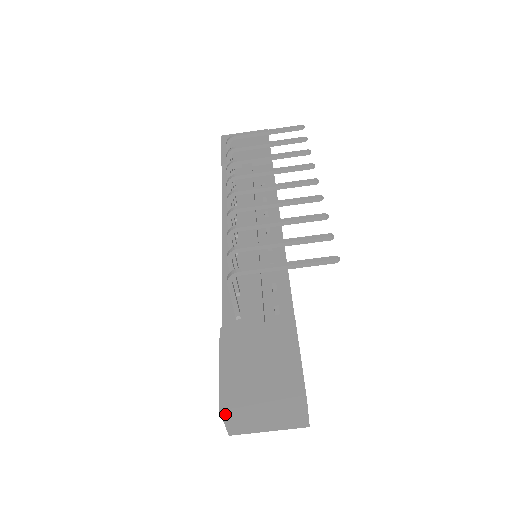
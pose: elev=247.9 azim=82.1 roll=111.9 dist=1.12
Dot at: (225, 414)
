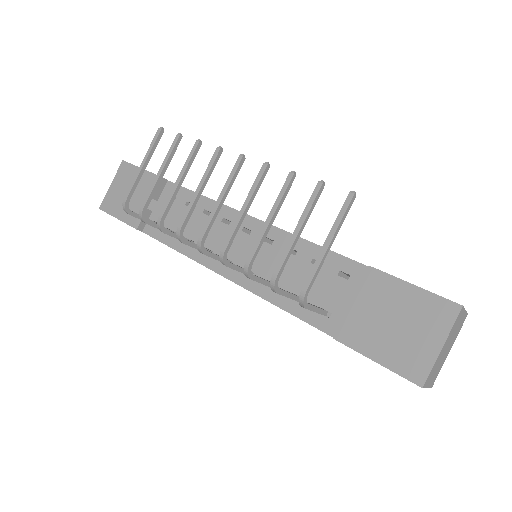
Dot at: (426, 384)
